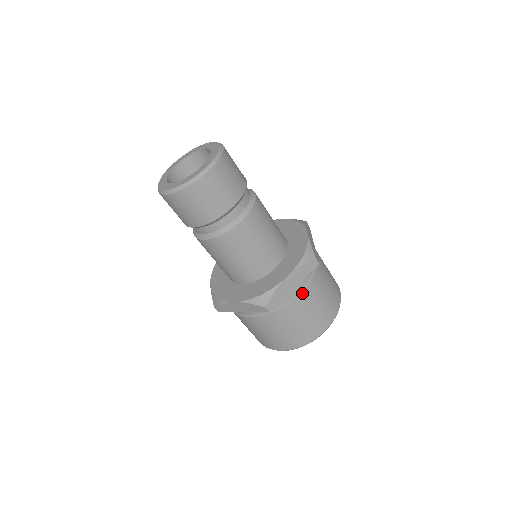
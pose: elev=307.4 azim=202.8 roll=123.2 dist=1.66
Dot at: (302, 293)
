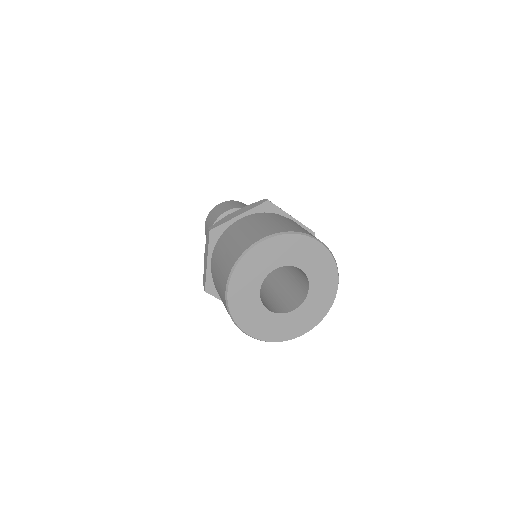
Dot at: (247, 220)
